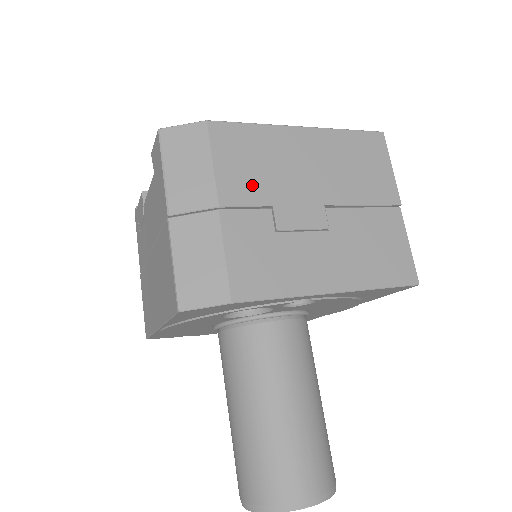
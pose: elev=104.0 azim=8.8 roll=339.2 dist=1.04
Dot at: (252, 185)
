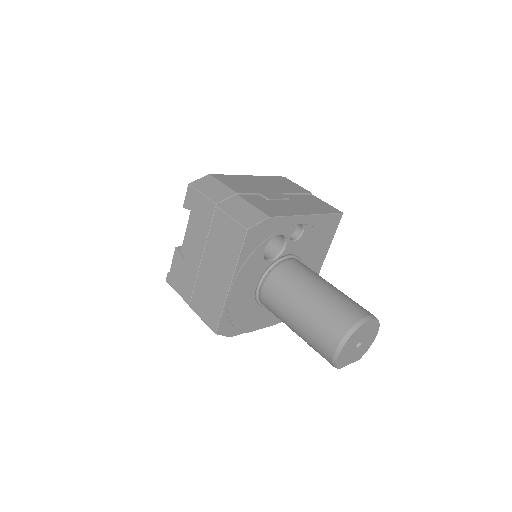
Dot at: (245, 188)
